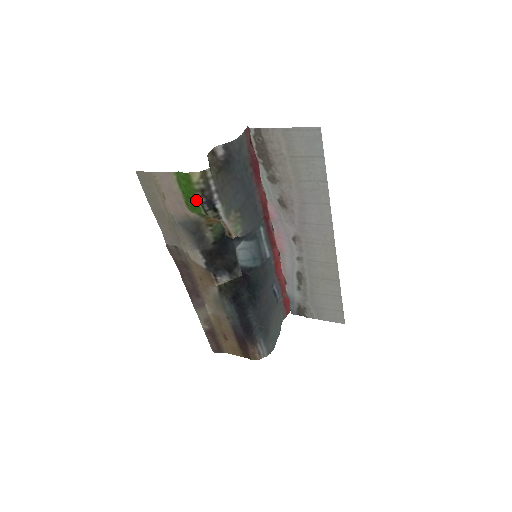
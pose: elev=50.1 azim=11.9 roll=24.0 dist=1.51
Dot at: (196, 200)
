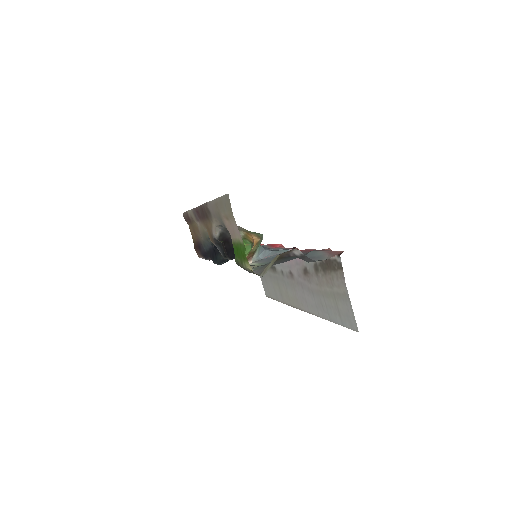
Dot at: (238, 258)
